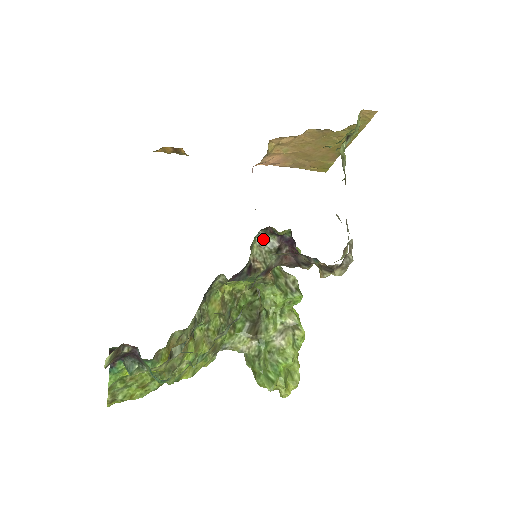
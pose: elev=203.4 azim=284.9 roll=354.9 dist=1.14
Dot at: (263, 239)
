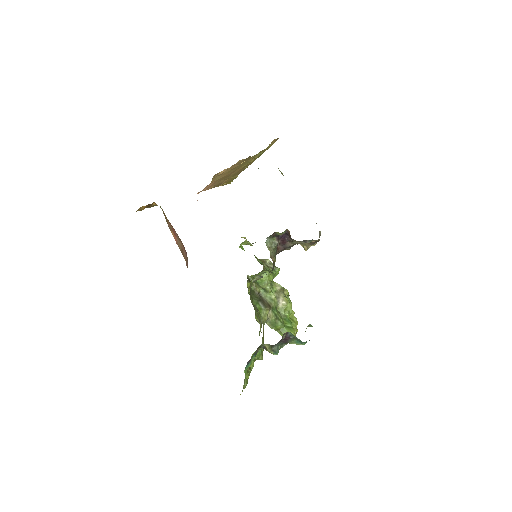
Dot at: (269, 242)
